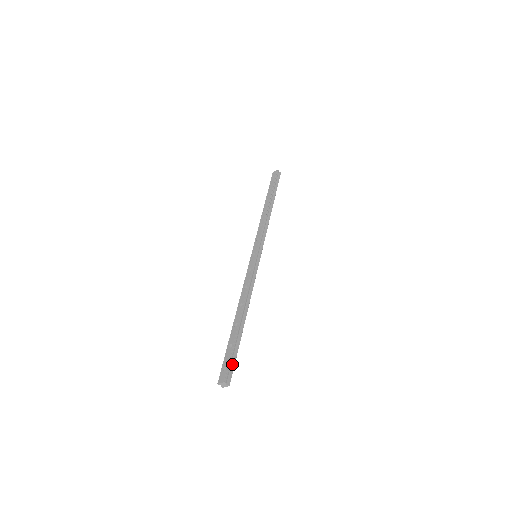
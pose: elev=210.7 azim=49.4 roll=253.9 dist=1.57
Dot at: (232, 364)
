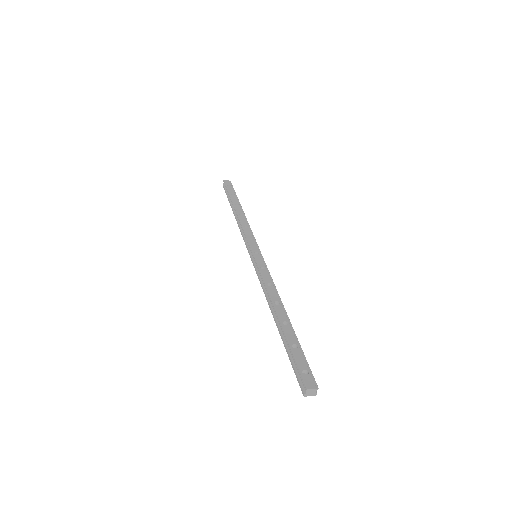
Dot at: (307, 369)
